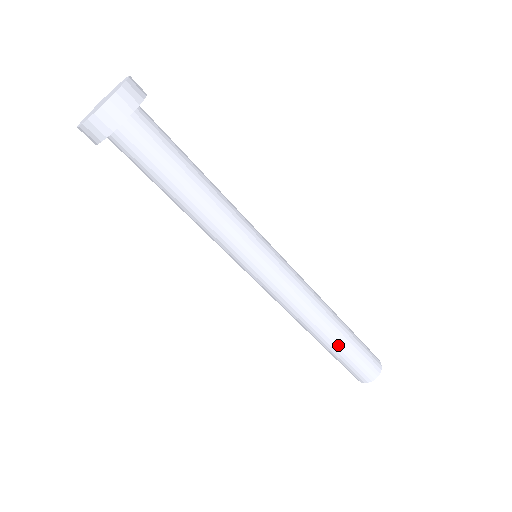
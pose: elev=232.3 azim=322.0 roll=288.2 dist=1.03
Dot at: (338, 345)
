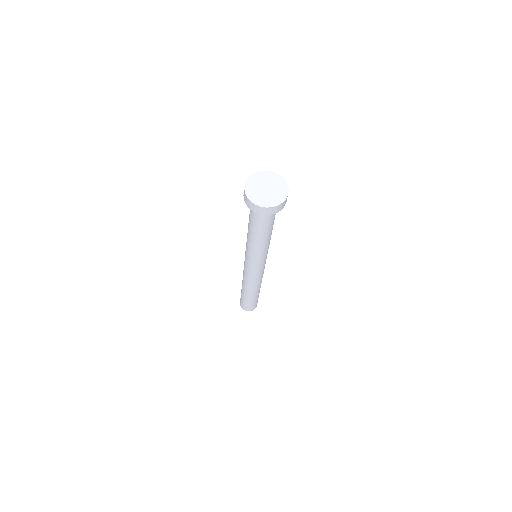
Dot at: (249, 297)
